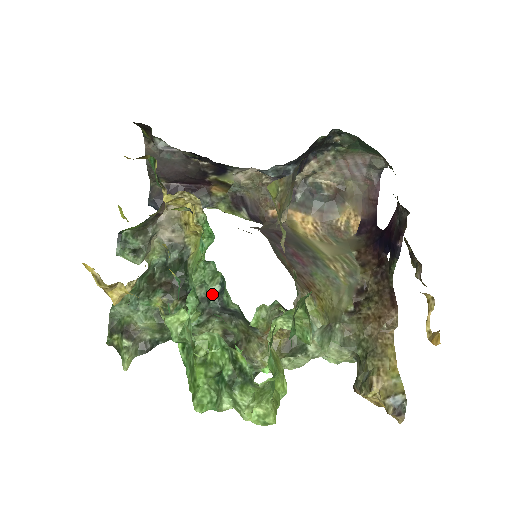
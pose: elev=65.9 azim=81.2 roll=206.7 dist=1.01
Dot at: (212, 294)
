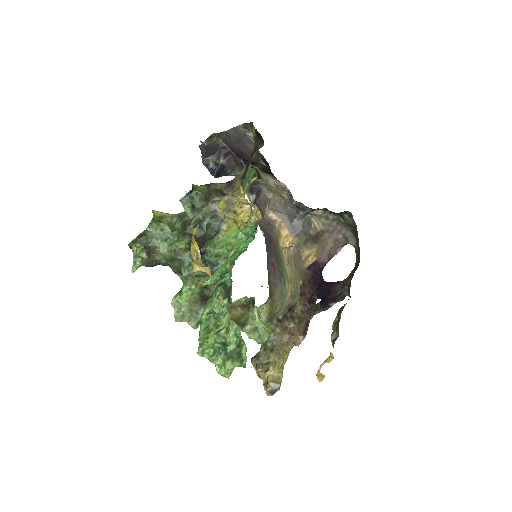
Dot at: (219, 265)
